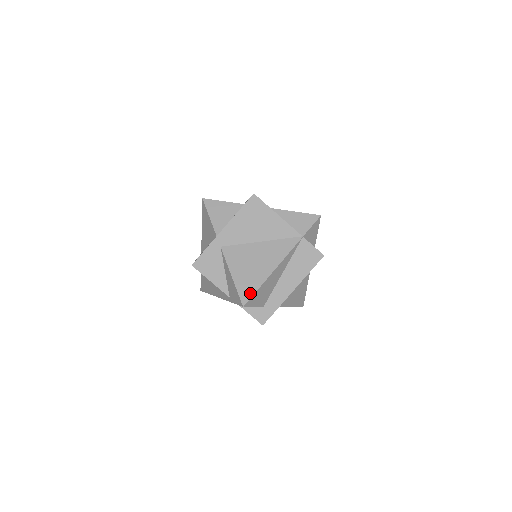
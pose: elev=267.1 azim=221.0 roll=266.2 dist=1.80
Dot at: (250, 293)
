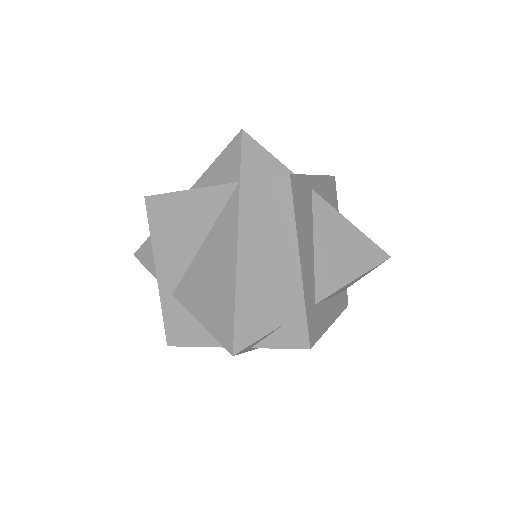
Dot at: (229, 327)
